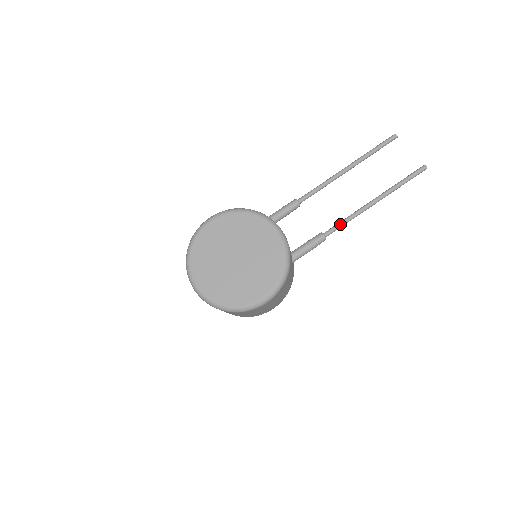
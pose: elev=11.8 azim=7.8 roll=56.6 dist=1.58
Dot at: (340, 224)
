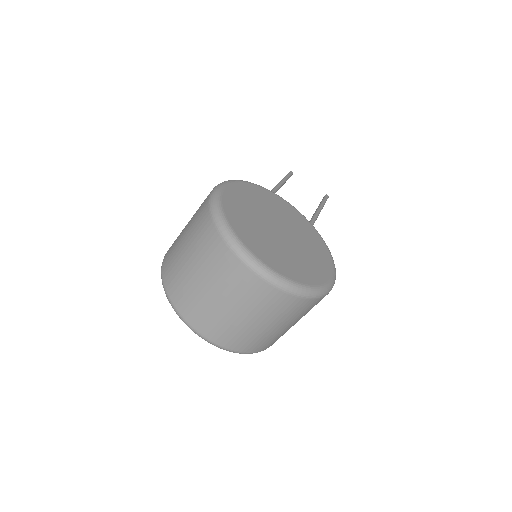
Dot at: occluded
